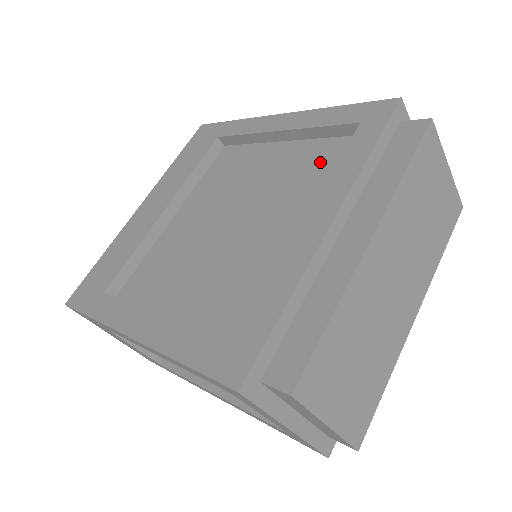
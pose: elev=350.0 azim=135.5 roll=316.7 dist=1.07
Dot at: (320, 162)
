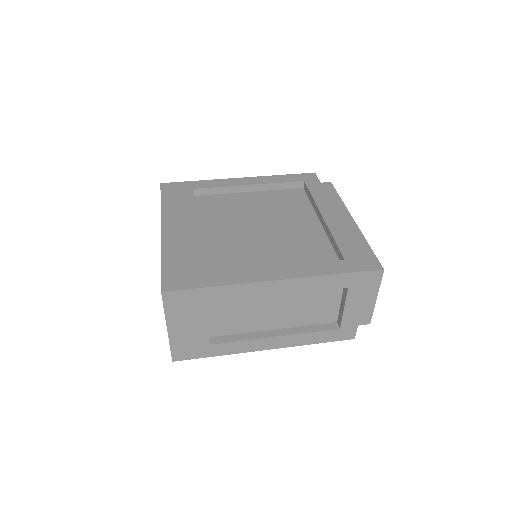
Dot at: (290, 199)
